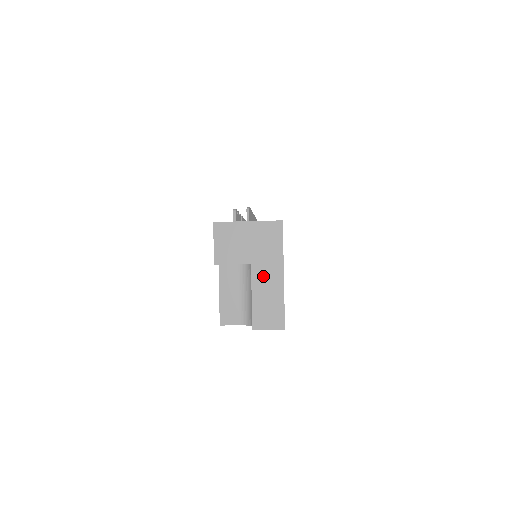
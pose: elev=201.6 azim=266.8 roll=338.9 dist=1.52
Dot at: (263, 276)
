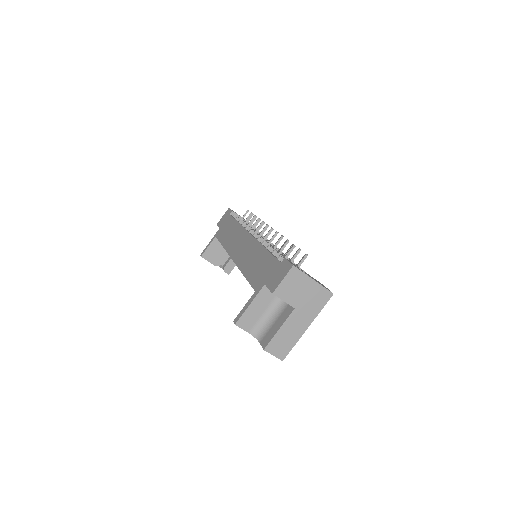
Dot at: (296, 321)
